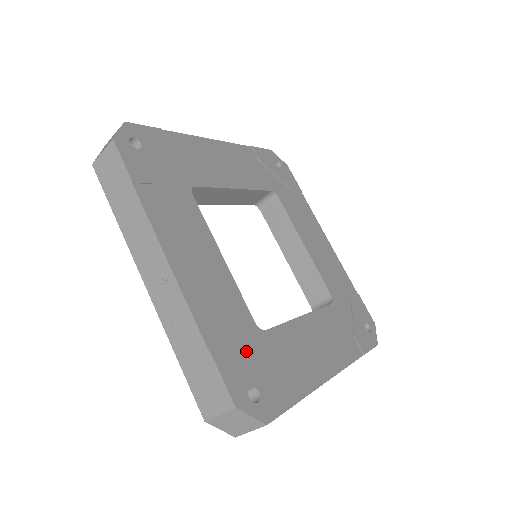
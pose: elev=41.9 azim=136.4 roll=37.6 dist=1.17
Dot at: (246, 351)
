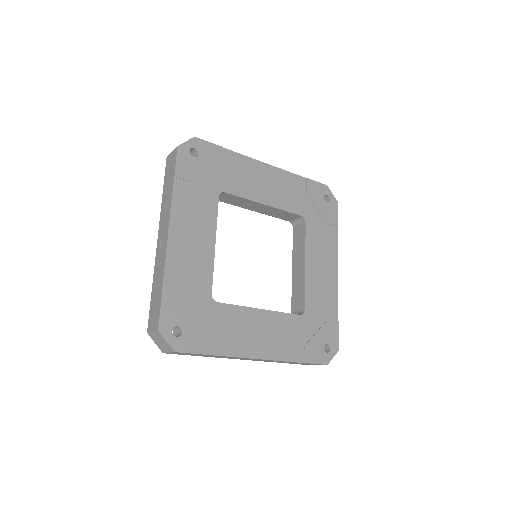
Dot at: (191, 306)
